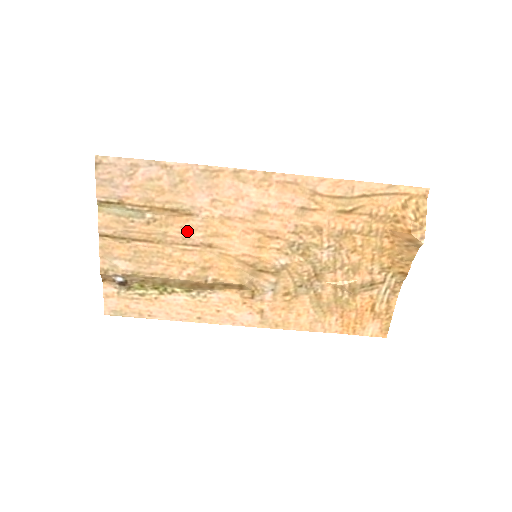
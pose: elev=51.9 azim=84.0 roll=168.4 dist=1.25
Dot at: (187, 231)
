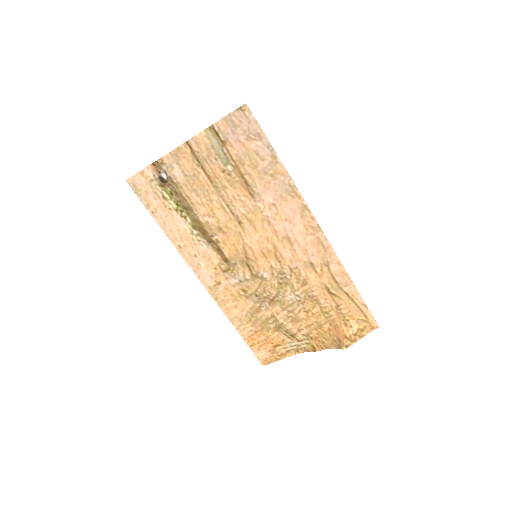
Dot at: (238, 201)
